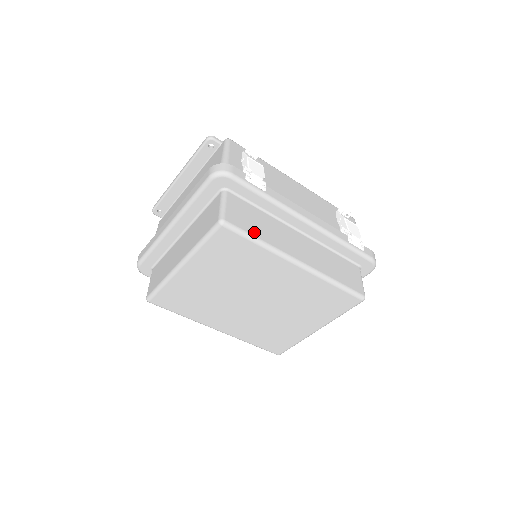
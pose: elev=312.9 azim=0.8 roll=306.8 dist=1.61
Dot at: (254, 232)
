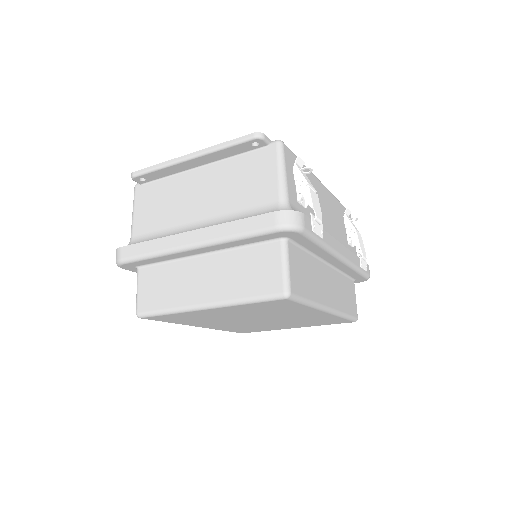
Dot at: (307, 293)
